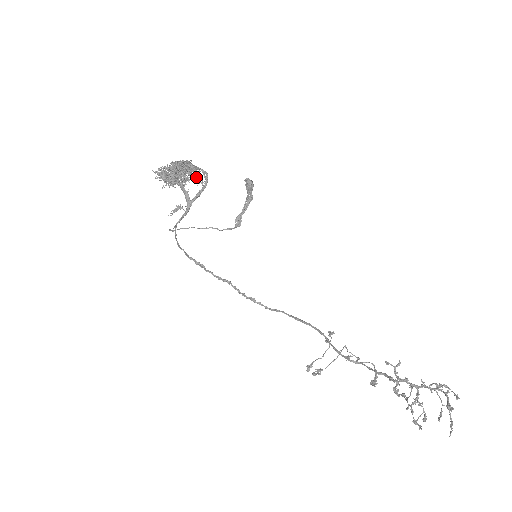
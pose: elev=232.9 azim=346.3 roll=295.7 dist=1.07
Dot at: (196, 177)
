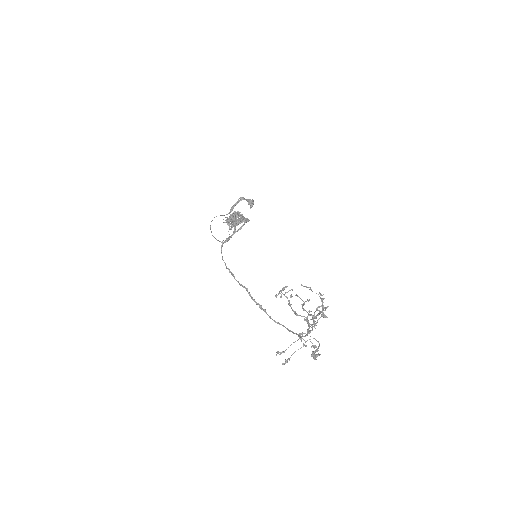
Dot at: (241, 218)
